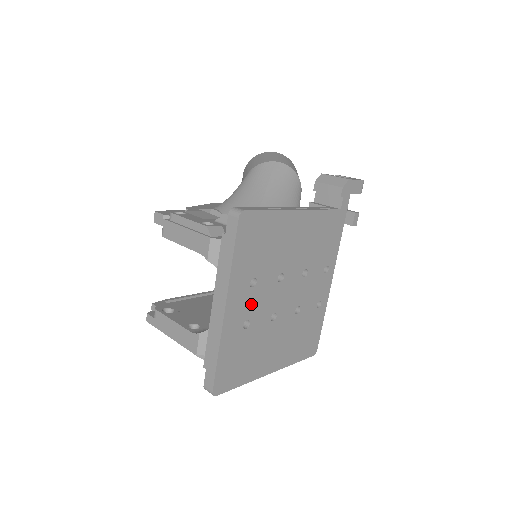
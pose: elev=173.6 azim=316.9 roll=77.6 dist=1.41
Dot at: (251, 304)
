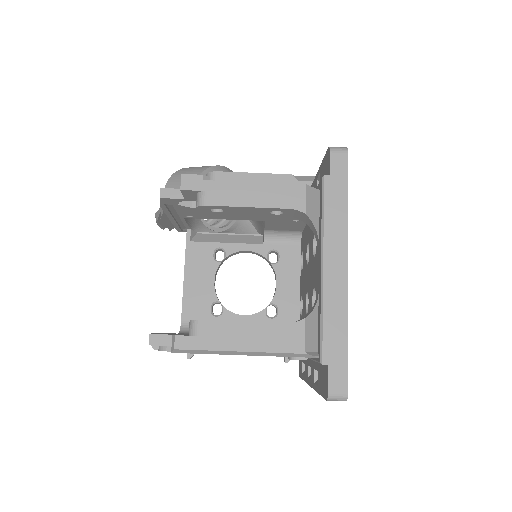
Dot at: occluded
